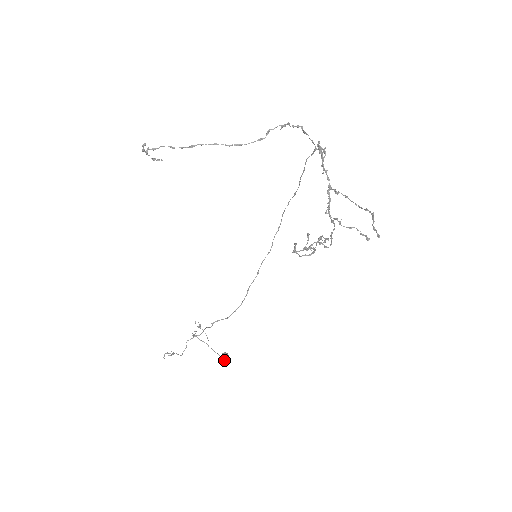
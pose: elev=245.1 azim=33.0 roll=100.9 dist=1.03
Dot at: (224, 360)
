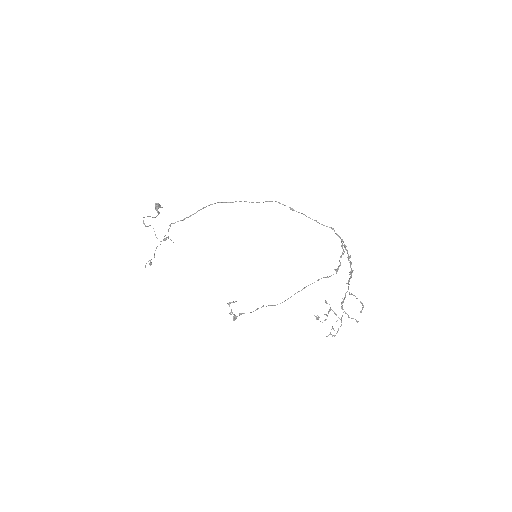
Dot at: (158, 211)
